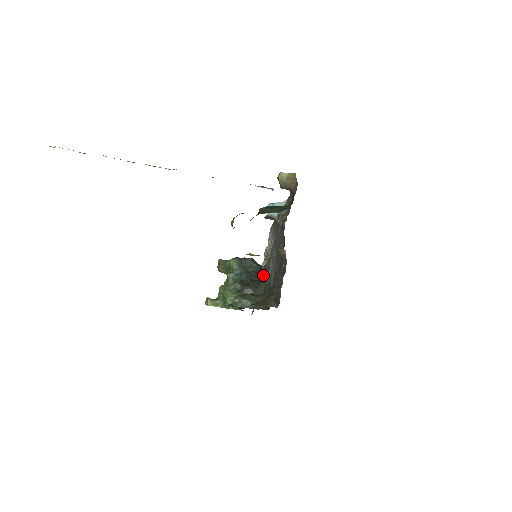
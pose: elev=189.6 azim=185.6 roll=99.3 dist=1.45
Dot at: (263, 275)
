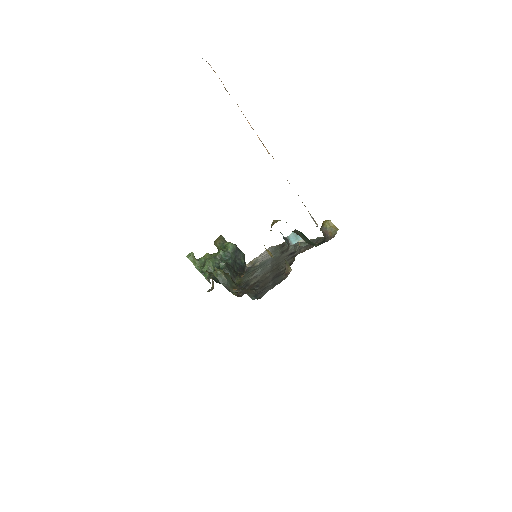
Dot at: (243, 272)
